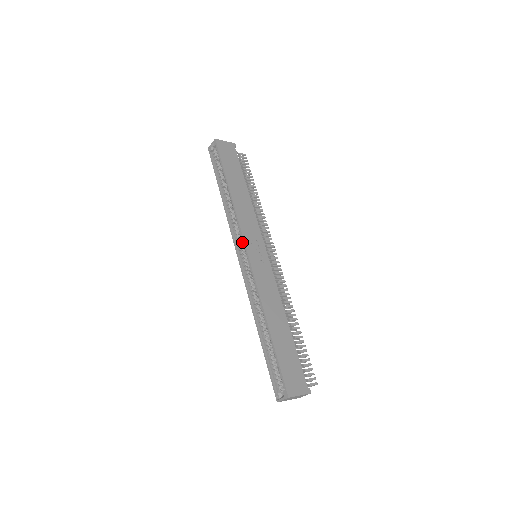
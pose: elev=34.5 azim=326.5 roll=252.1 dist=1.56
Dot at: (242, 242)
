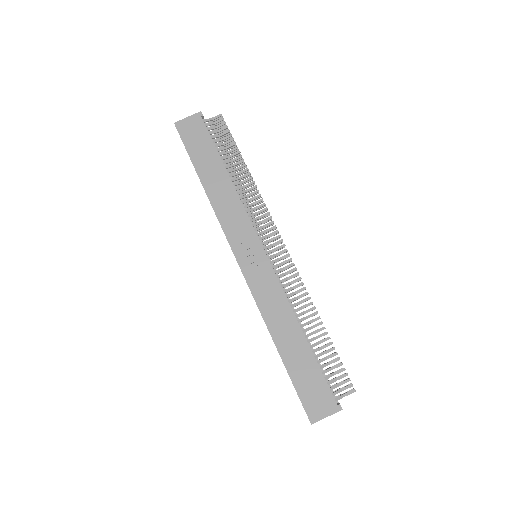
Dot at: (233, 249)
